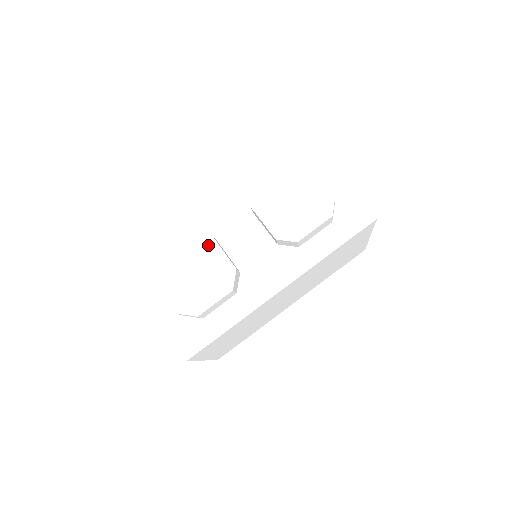
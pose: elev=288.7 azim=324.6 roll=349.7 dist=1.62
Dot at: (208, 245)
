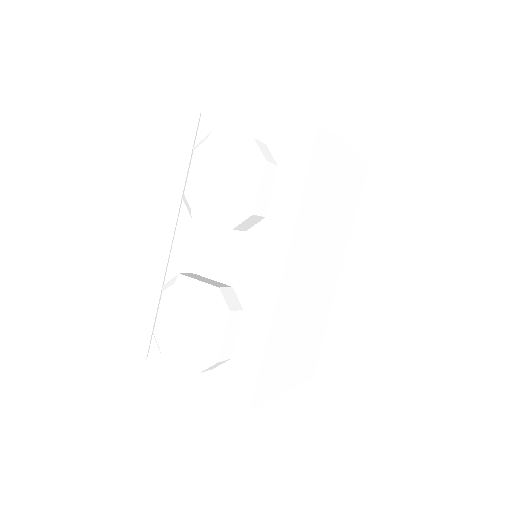
Dot at: (178, 286)
